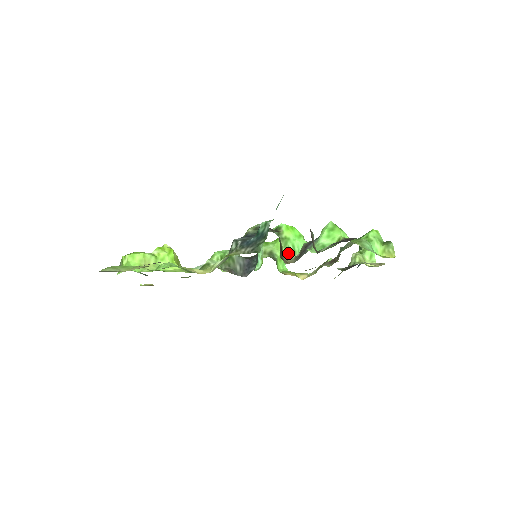
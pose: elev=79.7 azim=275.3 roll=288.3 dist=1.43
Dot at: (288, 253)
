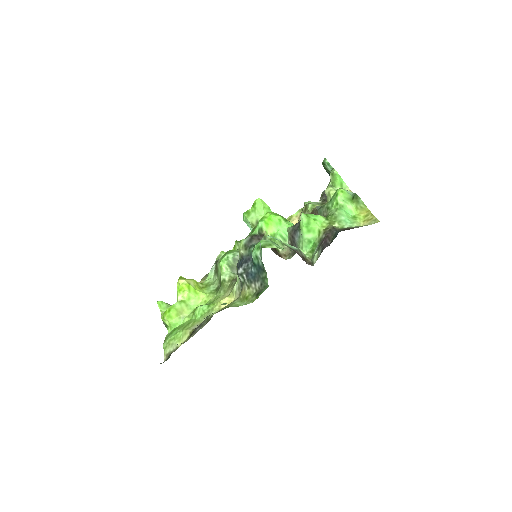
Dot at: (280, 245)
